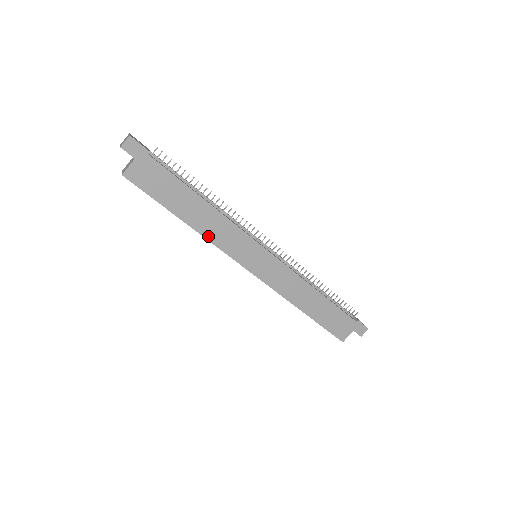
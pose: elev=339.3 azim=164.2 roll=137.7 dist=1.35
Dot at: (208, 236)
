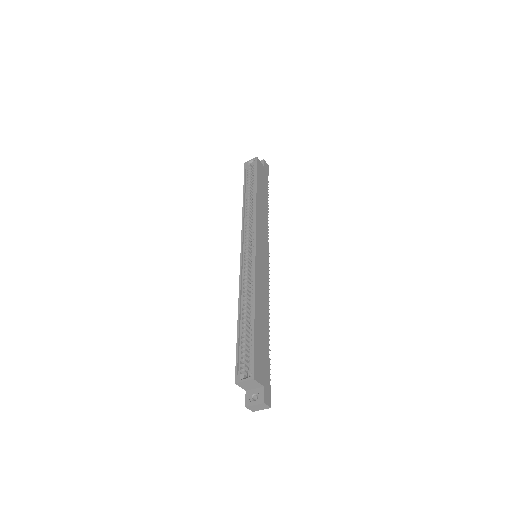
Dot at: (258, 210)
